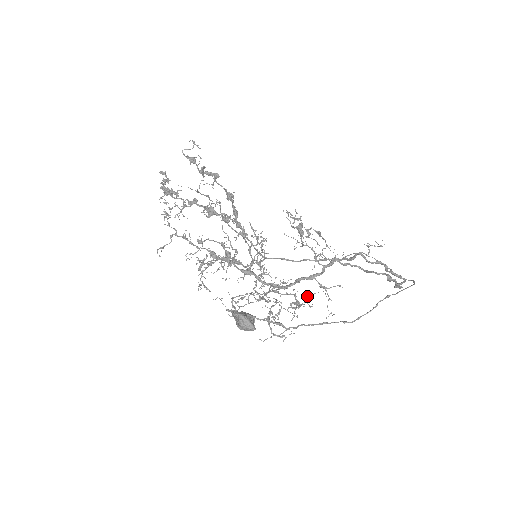
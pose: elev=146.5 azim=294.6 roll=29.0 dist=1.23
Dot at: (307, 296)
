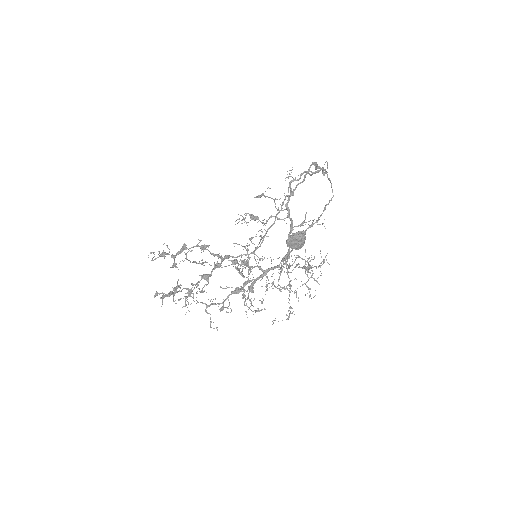
Dot at: occluded
